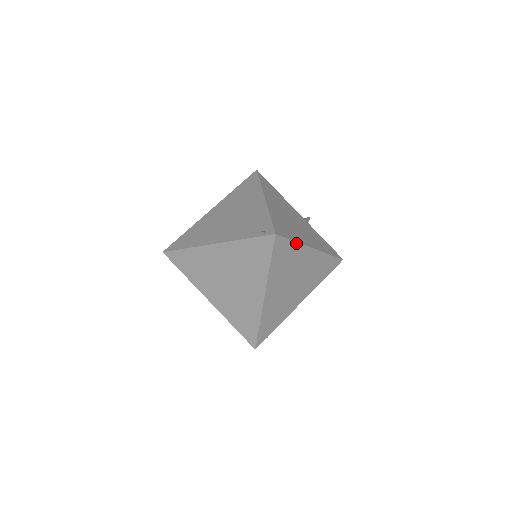
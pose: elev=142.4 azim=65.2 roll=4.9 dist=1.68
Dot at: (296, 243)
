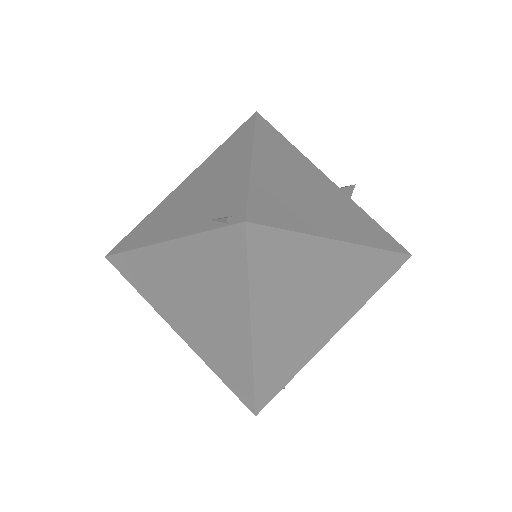
Dot at: (302, 235)
